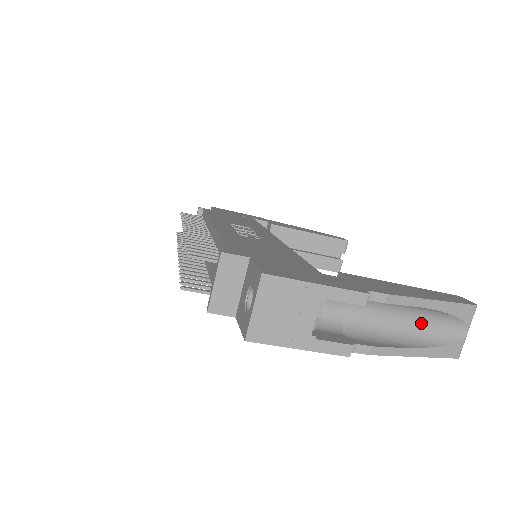
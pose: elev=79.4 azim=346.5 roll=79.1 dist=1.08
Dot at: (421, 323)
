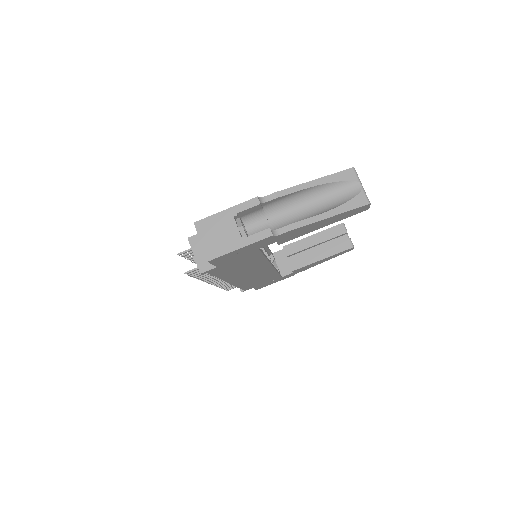
Dot at: (325, 200)
